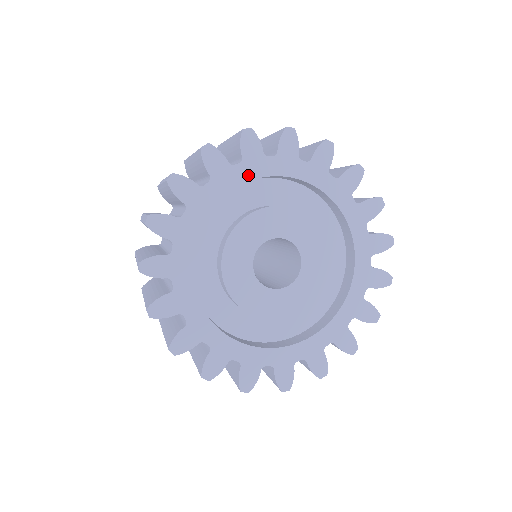
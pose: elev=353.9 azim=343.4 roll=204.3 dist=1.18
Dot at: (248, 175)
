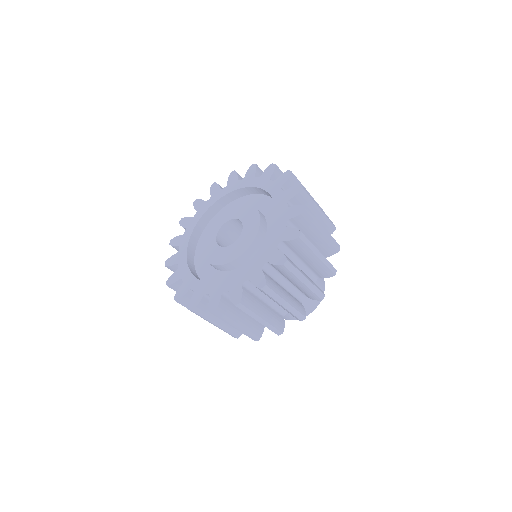
Dot at: (192, 229)
